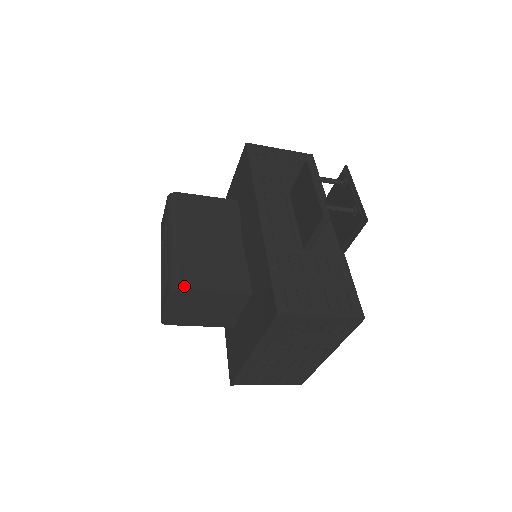
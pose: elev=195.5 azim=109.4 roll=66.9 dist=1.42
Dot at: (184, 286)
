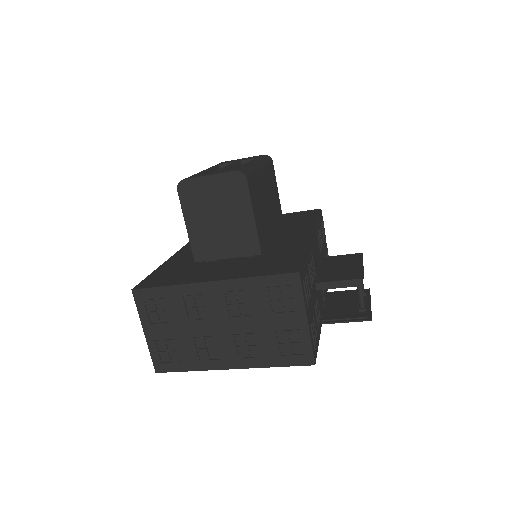
Dot at: (249, 183)
